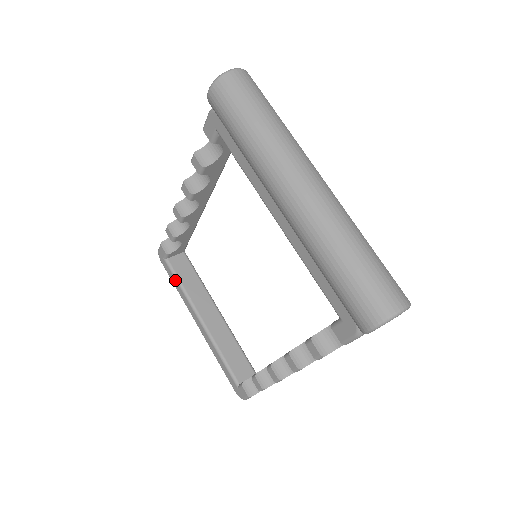
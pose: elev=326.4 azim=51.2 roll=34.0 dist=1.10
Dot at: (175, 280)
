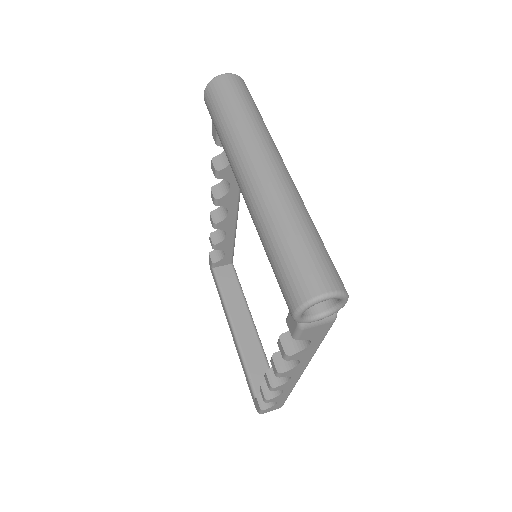
Dot at: (218, 288)
